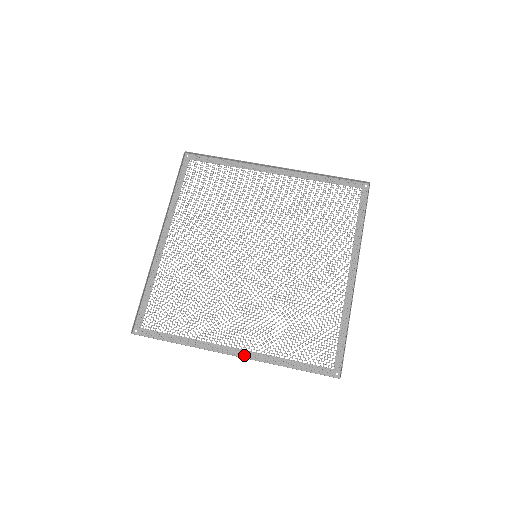
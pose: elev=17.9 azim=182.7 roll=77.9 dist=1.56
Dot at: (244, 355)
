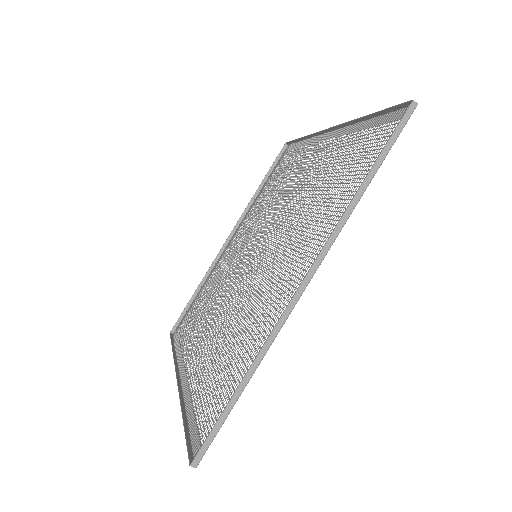
Dot at: (183, 383)
